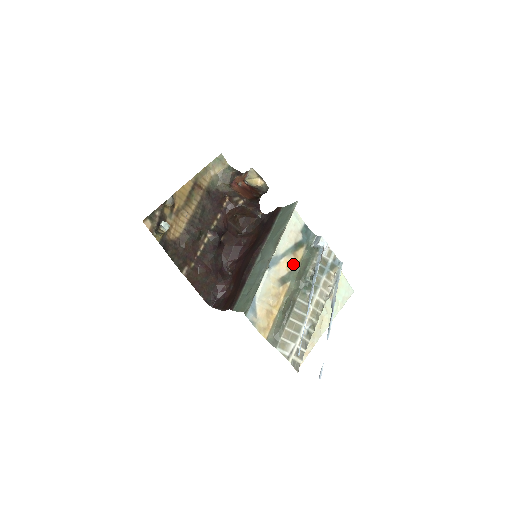
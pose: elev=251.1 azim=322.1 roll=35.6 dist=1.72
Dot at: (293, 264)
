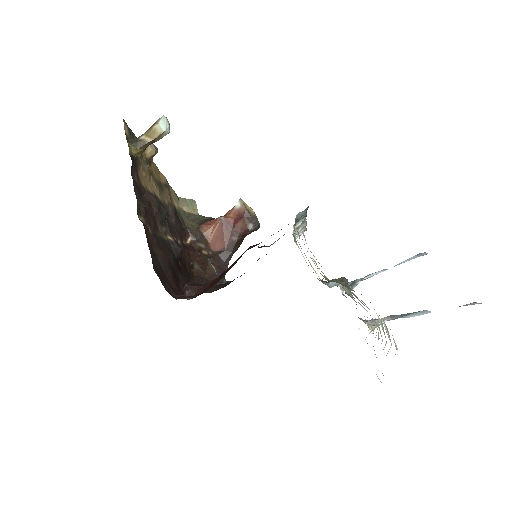
Dot at: occluded
